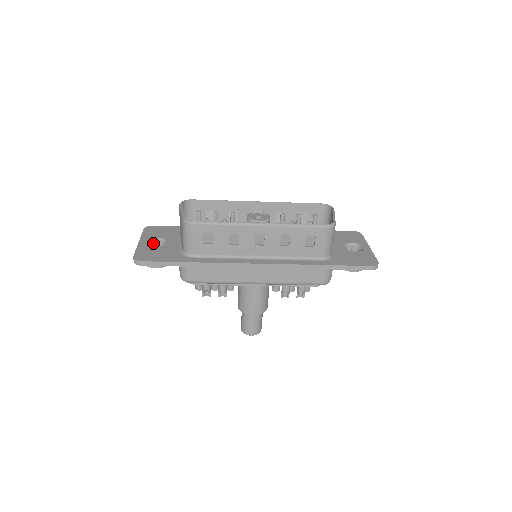
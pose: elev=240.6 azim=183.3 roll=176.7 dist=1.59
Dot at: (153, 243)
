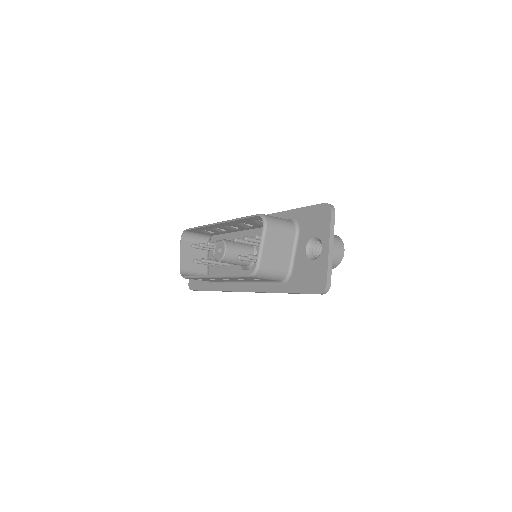
Dot at: occluded
